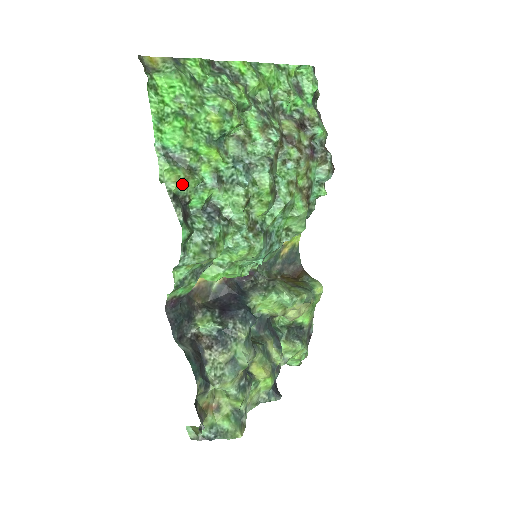
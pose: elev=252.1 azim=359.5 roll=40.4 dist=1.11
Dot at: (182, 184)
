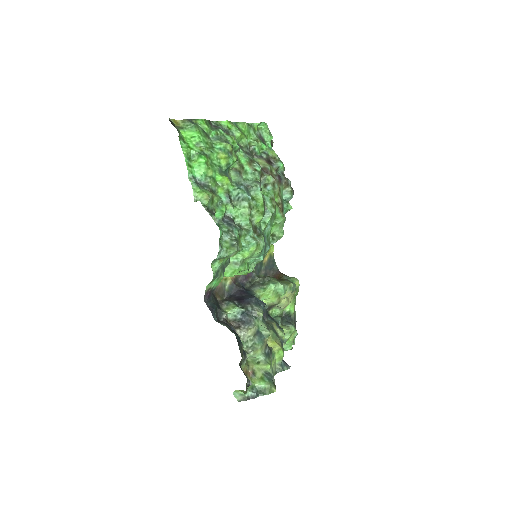
Dot at: (211, 200)
